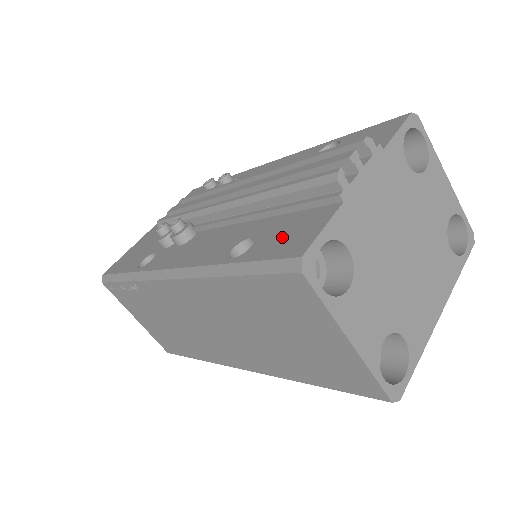
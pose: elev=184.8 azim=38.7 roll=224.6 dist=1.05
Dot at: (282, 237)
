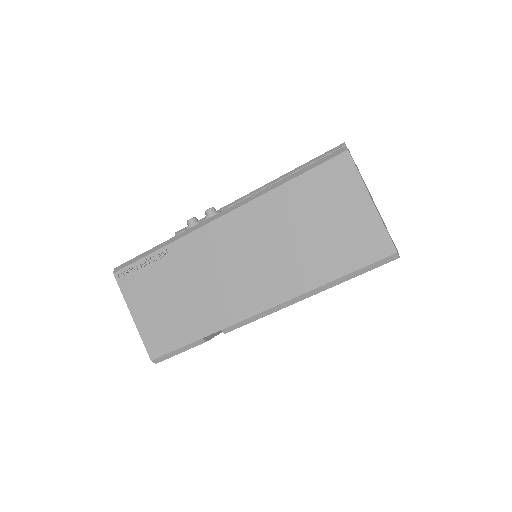
Dot at: occluded
